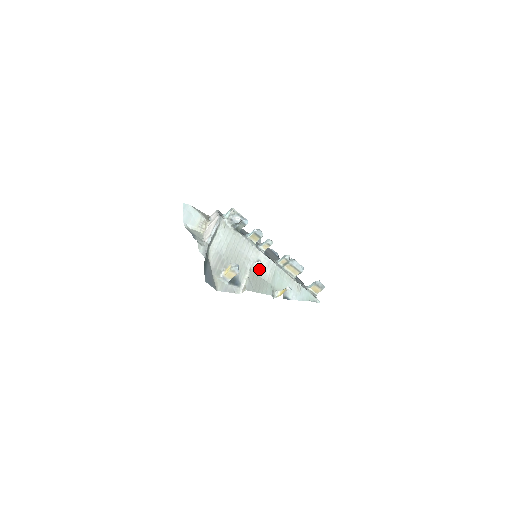
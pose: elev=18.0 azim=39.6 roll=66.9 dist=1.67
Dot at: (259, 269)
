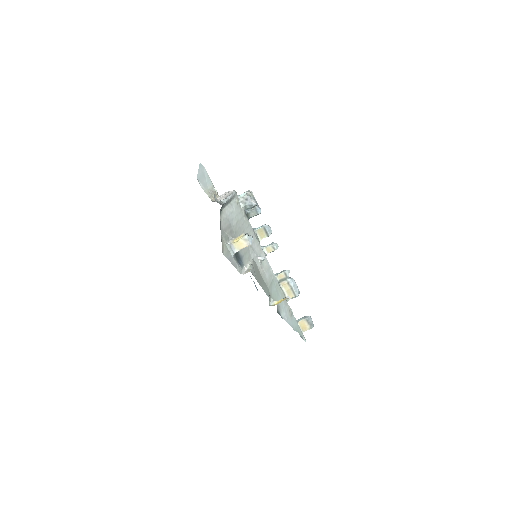
Dot at: (260, 266)
